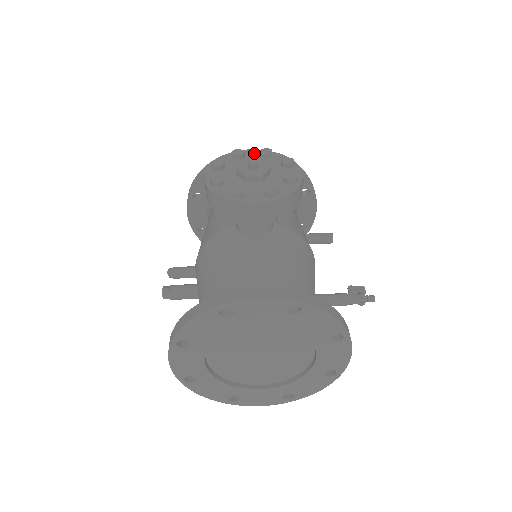
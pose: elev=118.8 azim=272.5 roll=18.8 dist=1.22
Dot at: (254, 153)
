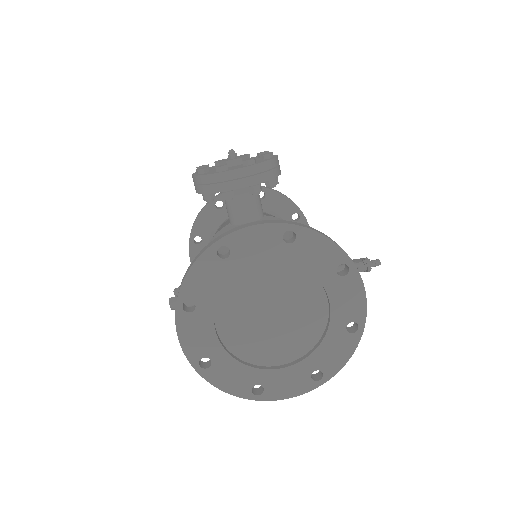
Dot at: occluded
